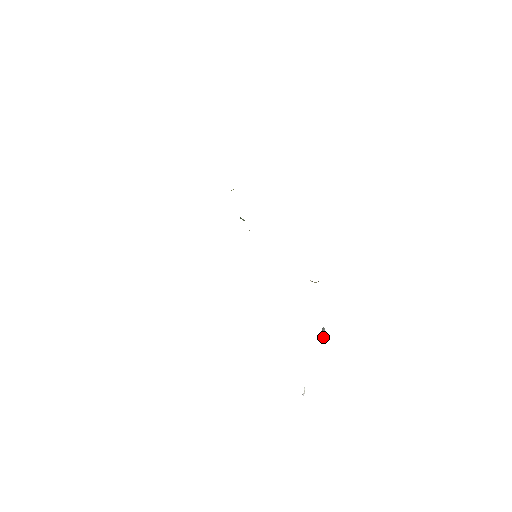
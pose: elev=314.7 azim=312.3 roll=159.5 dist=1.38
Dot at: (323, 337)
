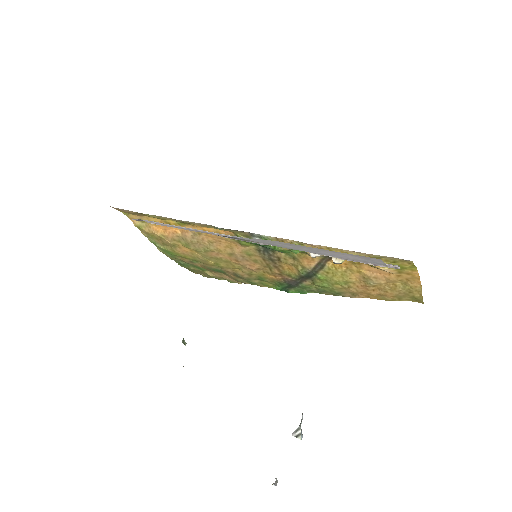
Dot at: (298, 436)
